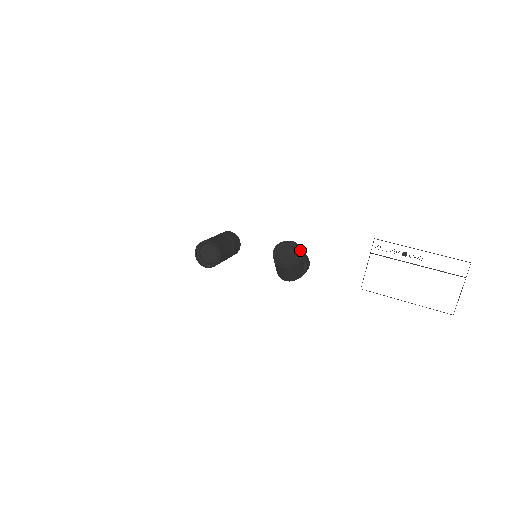
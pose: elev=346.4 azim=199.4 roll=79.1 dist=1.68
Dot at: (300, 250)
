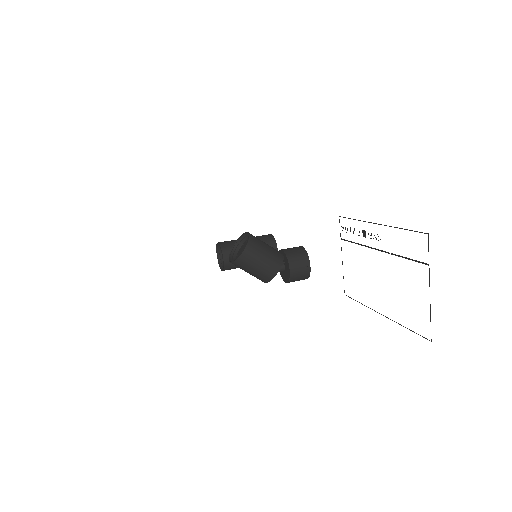
Dot at: (250, 241)
